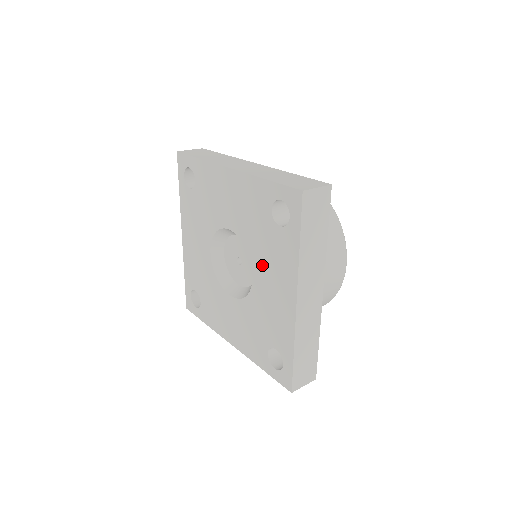
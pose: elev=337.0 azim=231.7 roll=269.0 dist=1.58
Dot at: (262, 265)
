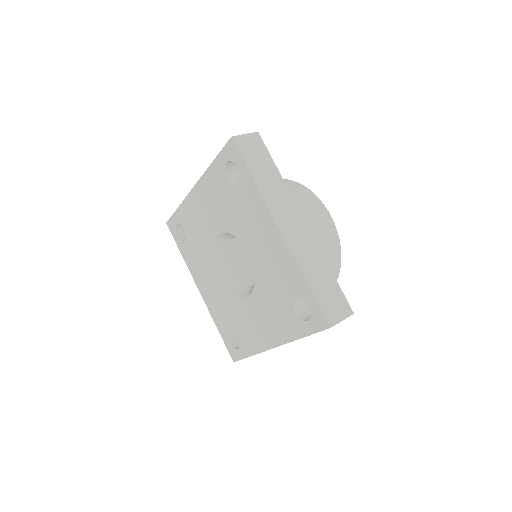
Dot at: (247, 233)
